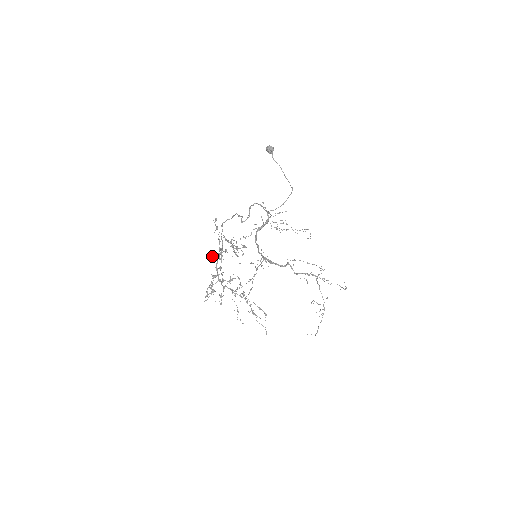
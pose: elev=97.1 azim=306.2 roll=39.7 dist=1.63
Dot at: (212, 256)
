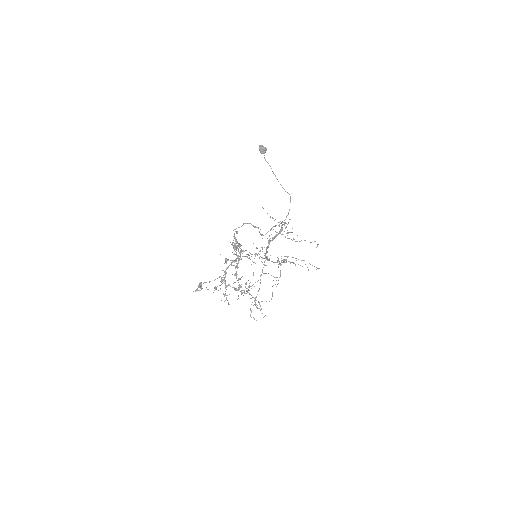
Dot at: (224, 263)
